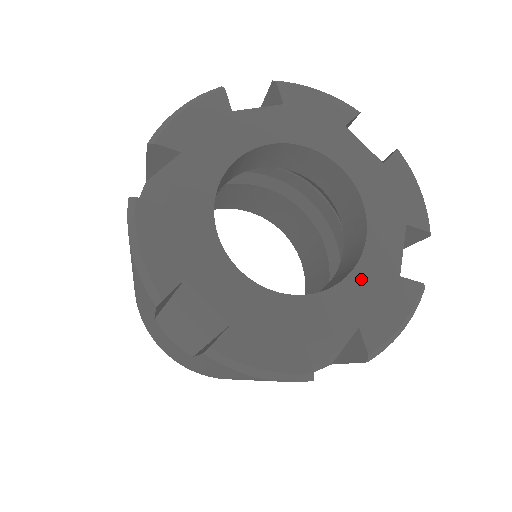
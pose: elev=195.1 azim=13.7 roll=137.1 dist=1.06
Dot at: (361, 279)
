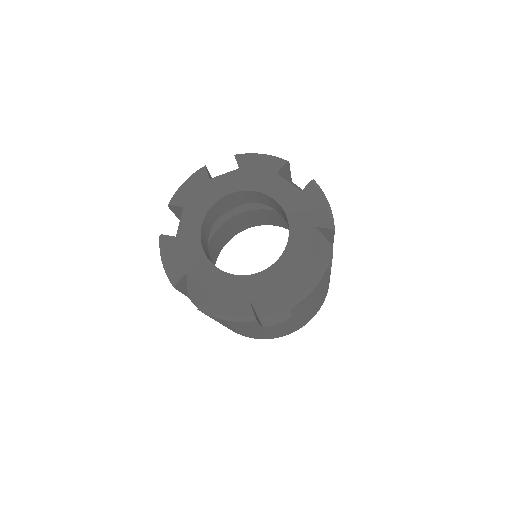
Dot at: (235, 282)
